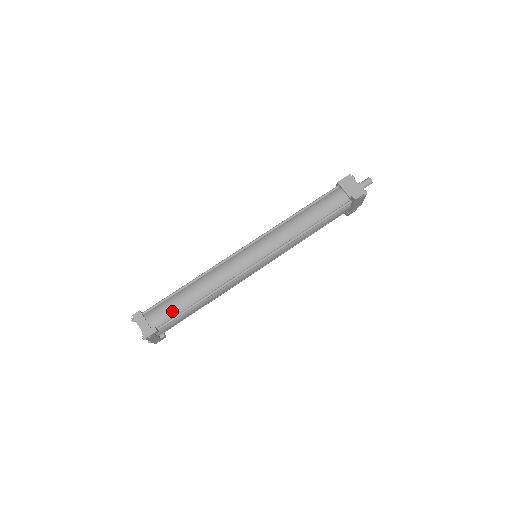
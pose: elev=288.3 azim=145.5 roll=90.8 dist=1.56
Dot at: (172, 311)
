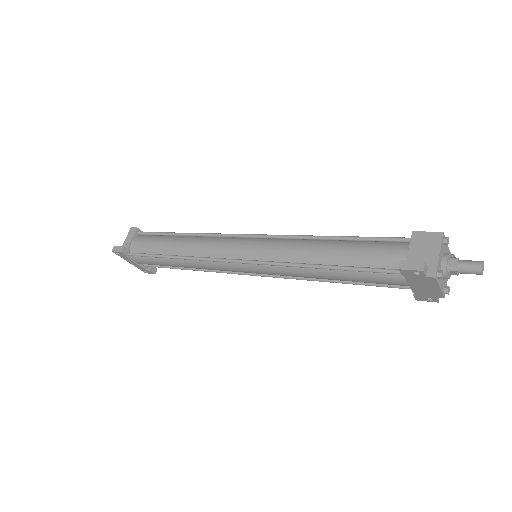
Dot at: (150, 247)
